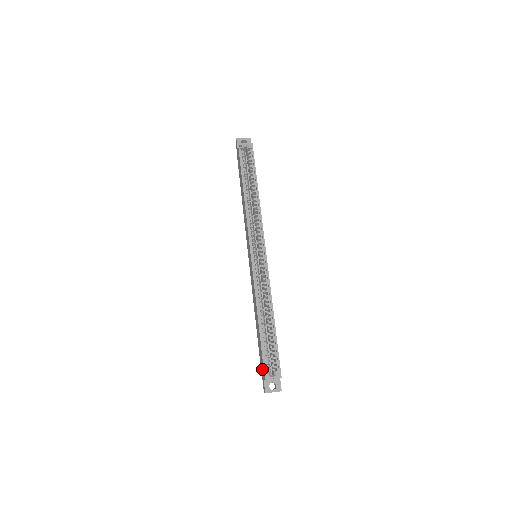
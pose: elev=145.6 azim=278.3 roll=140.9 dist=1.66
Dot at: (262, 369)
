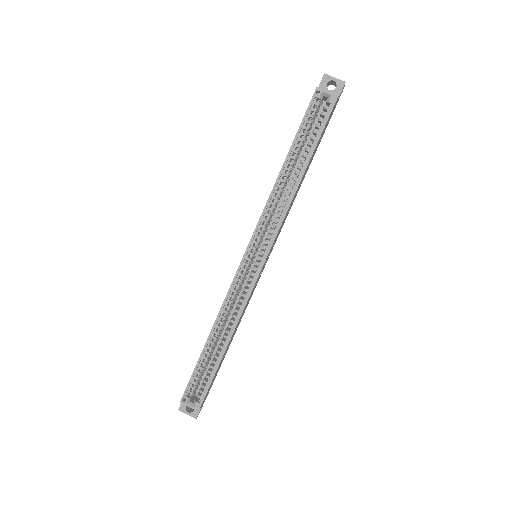
Dot at: occluded
